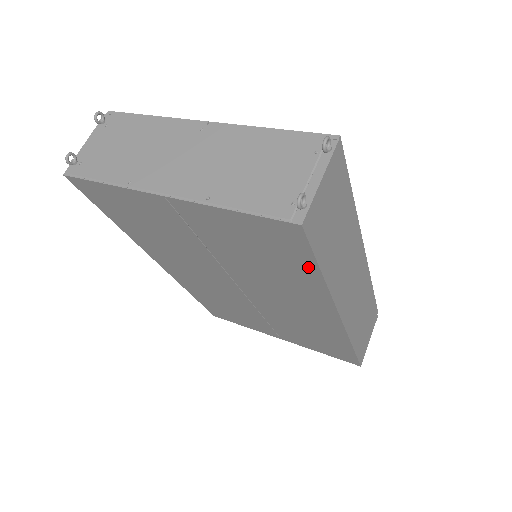
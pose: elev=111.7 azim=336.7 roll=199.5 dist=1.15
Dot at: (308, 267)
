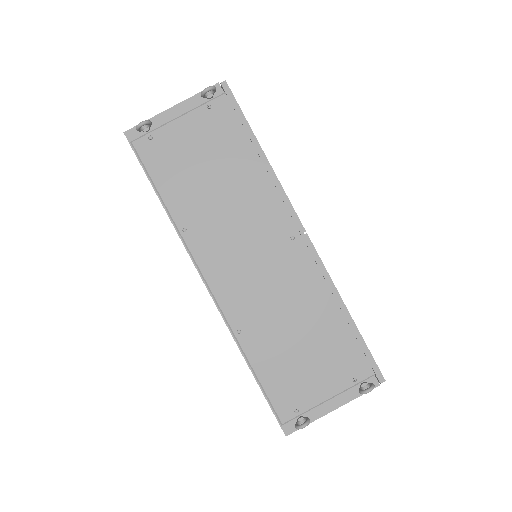
Dot at: occluded
